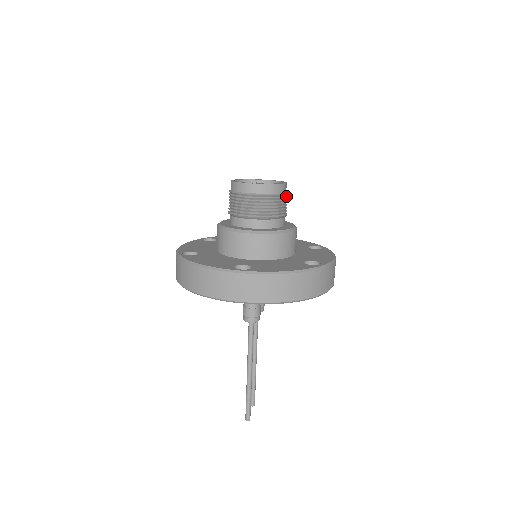
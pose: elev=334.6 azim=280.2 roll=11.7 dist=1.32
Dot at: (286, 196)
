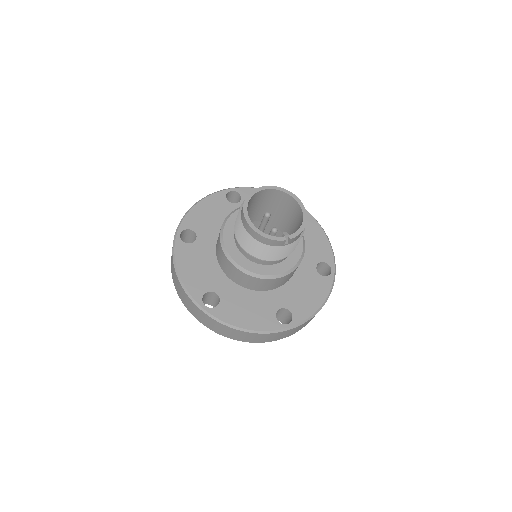
Dot at: occluded
